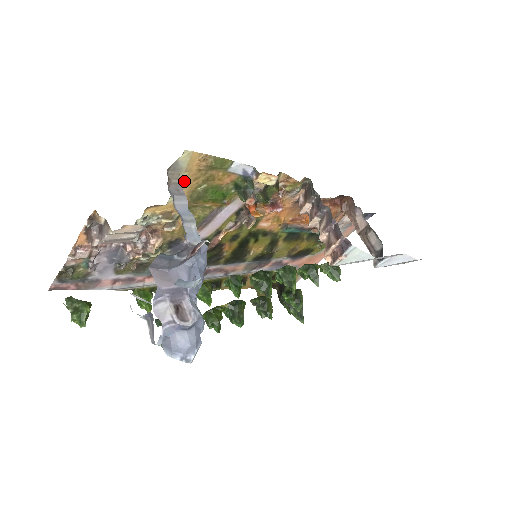
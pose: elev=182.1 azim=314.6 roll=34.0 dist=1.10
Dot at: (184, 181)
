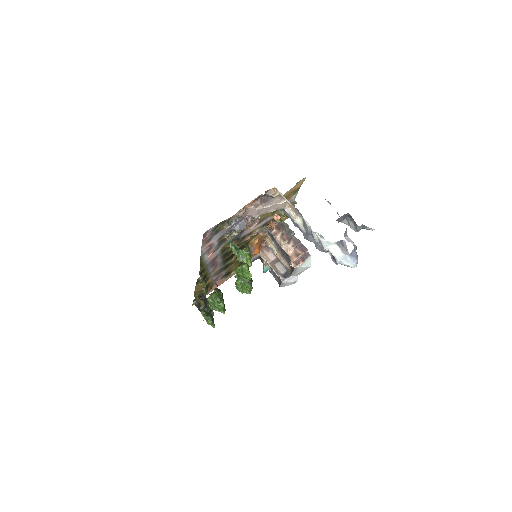
Dot at: (288, 192)
